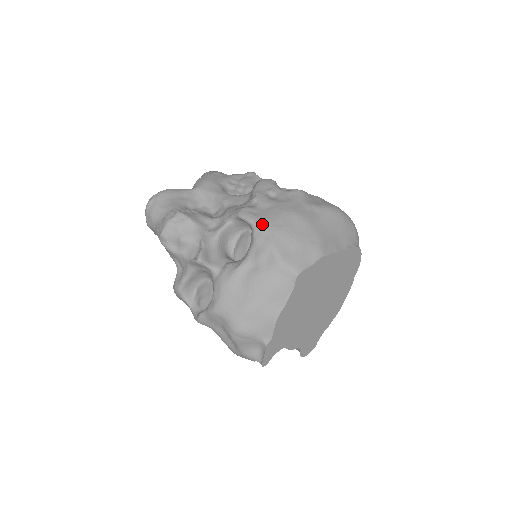
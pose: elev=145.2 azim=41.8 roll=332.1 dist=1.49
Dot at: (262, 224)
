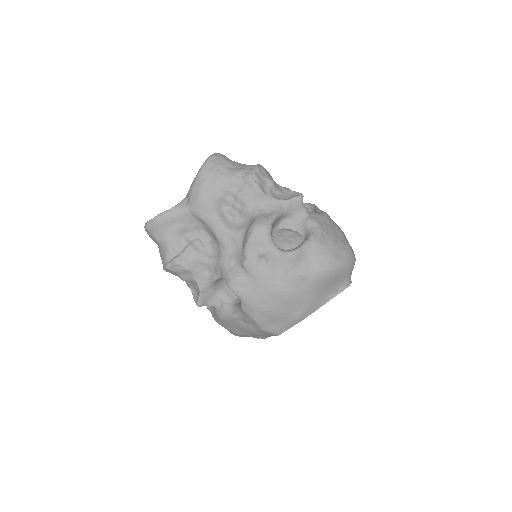
Dot at: (248, 302)
